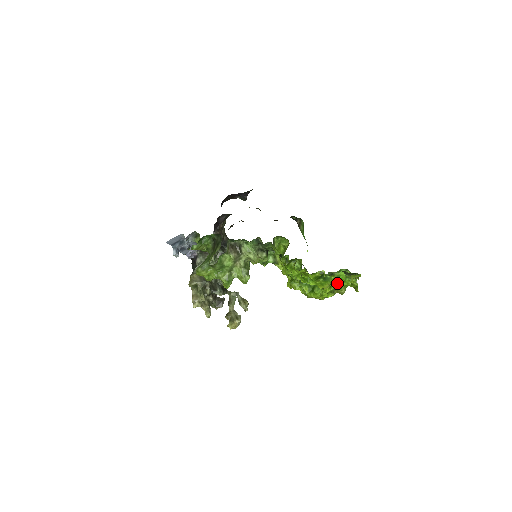
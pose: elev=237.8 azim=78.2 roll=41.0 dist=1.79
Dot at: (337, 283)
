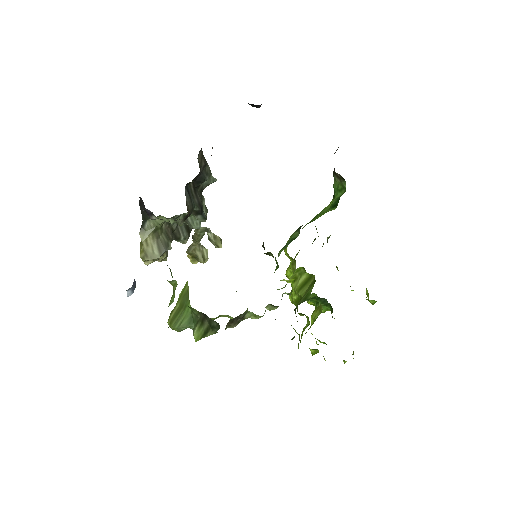
Dot at: occluded
